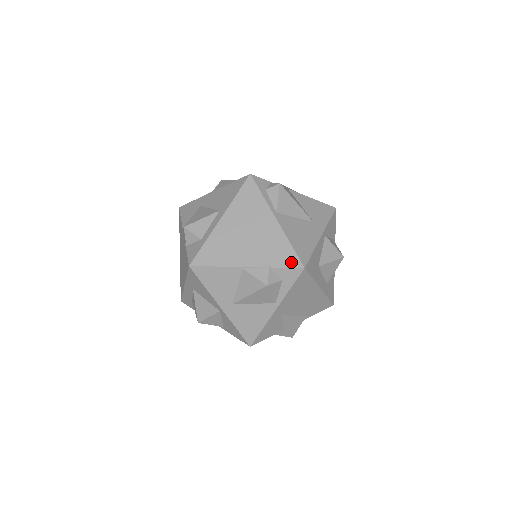
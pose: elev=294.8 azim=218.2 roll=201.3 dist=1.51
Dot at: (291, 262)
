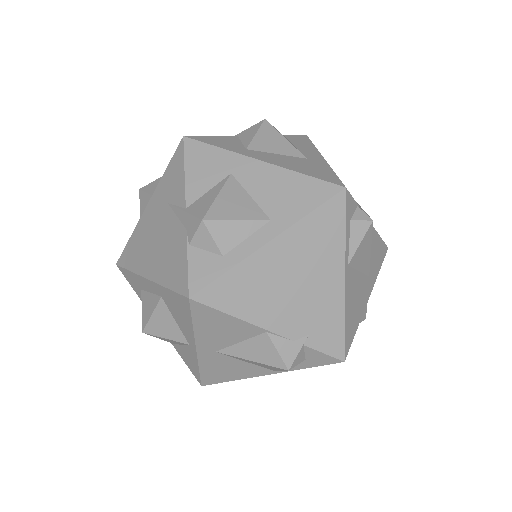
Dot at: (333, 348)
